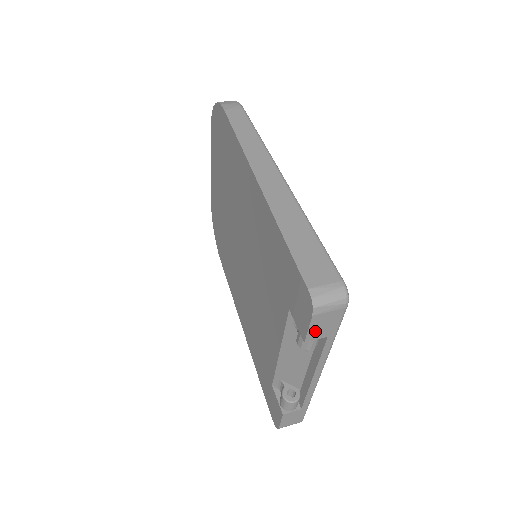
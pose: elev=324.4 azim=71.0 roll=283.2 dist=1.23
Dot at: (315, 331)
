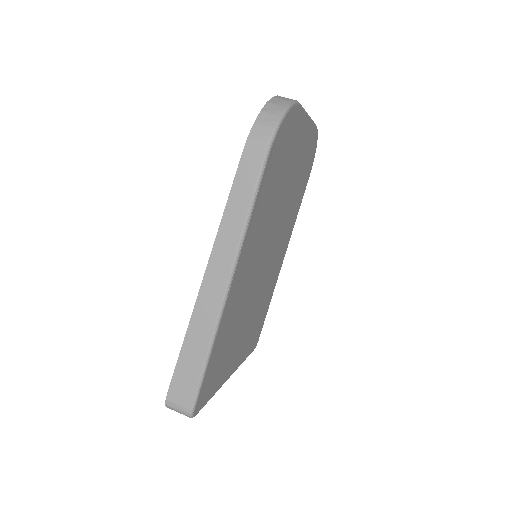
Dot at: occluded
